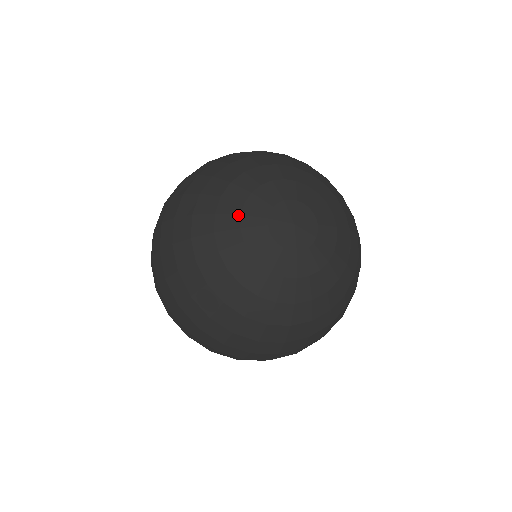
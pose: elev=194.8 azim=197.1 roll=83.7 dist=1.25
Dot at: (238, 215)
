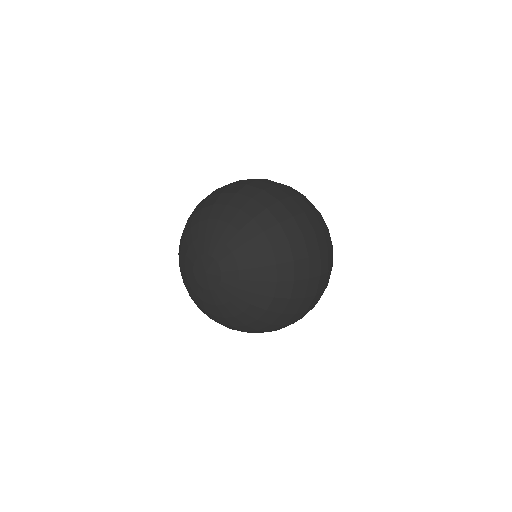
Dot at: (185, 255)
